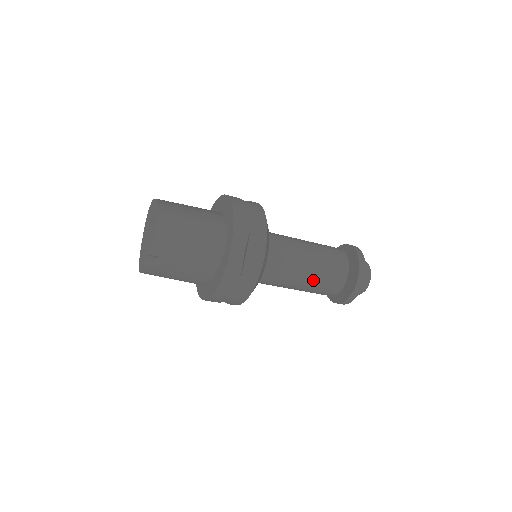
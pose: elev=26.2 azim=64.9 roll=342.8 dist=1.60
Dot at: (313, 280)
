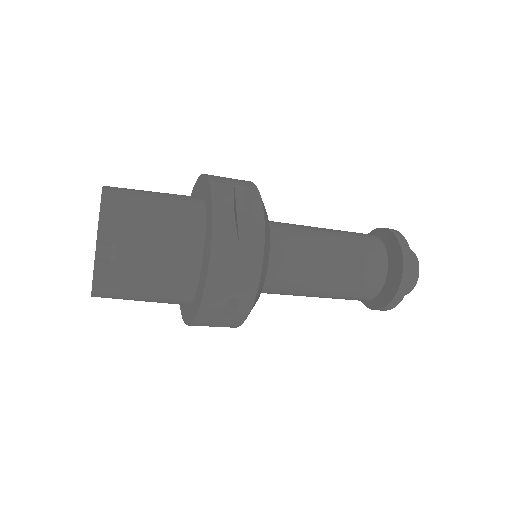
Dot at: (343, 262)
